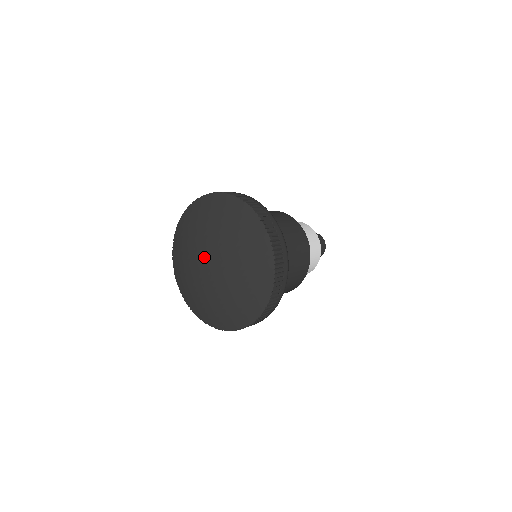
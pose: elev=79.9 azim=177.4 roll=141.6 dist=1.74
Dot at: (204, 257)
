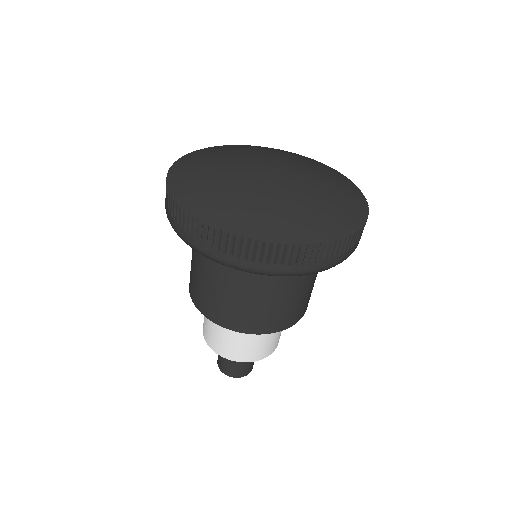
Dot at: (258, 168)
